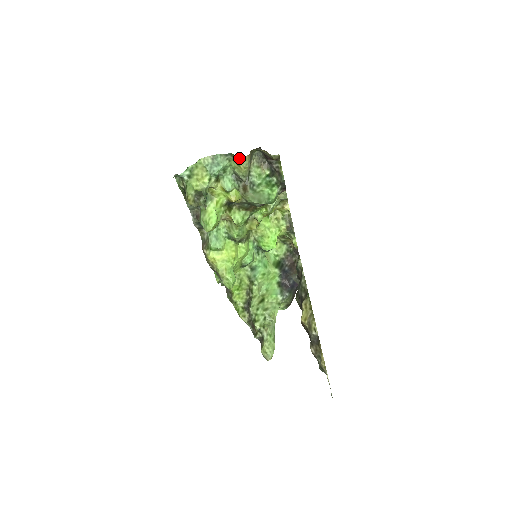
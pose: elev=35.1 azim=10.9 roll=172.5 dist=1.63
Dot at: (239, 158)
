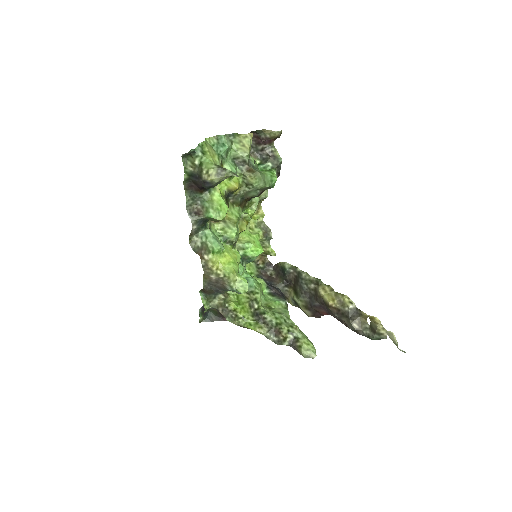
Dot at: (244, 137)
